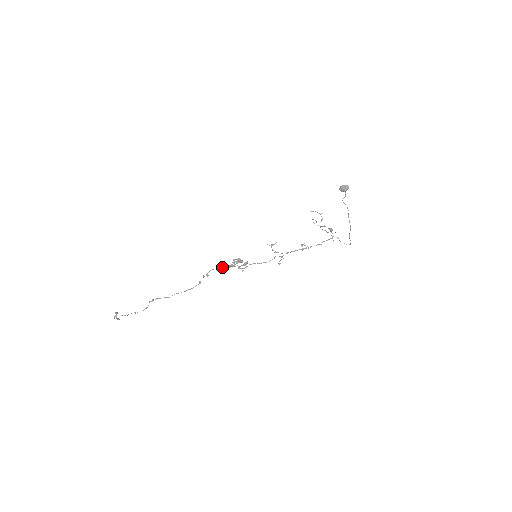
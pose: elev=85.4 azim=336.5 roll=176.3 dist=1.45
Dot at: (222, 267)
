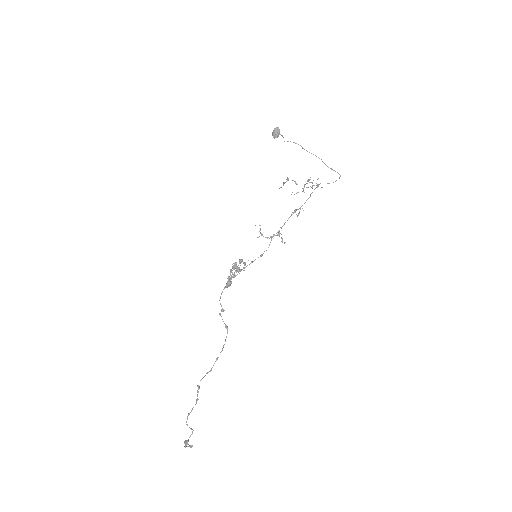
Dot at: (225, 286)
